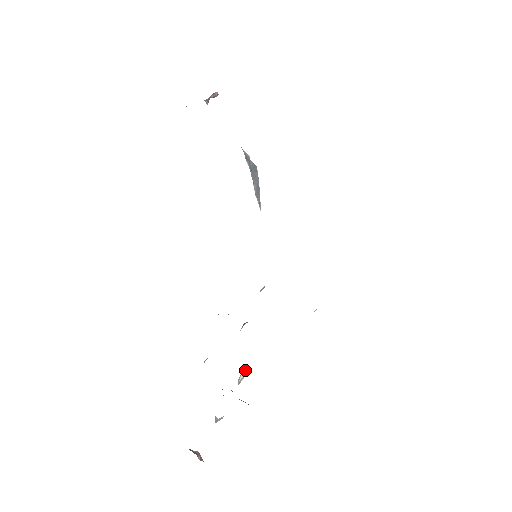
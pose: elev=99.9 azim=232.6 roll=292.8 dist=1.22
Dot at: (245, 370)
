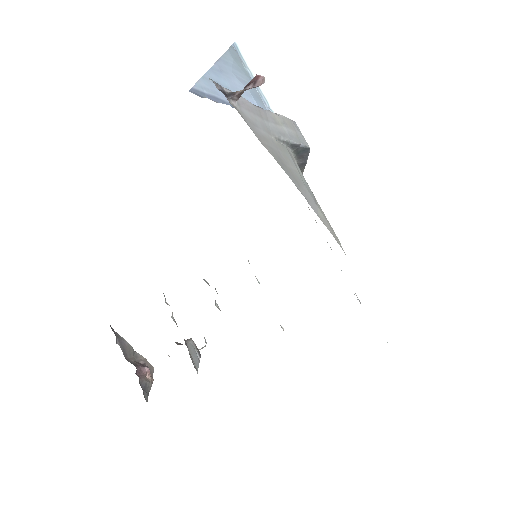
Dot at: (200, 349)
